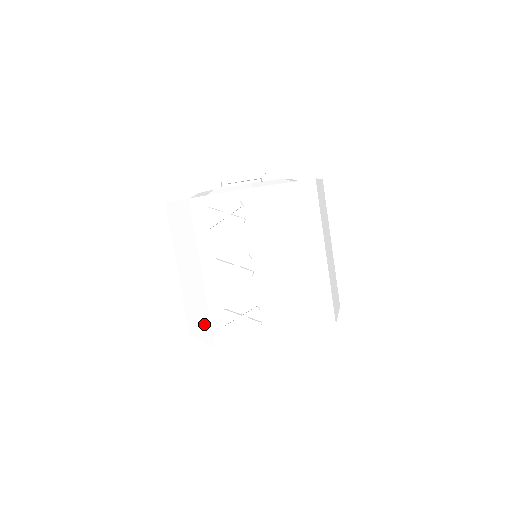
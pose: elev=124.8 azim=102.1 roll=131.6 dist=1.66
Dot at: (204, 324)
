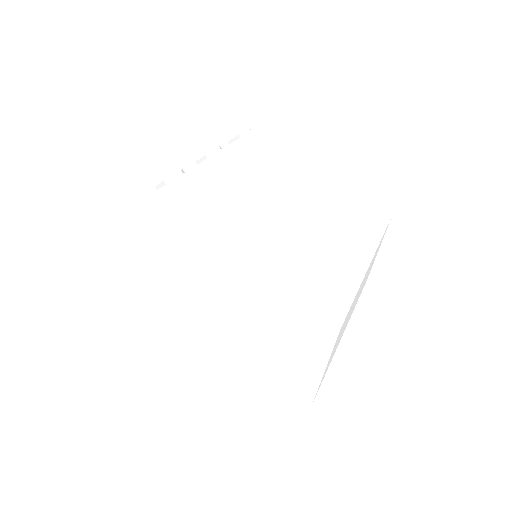
Dot at: occluded
